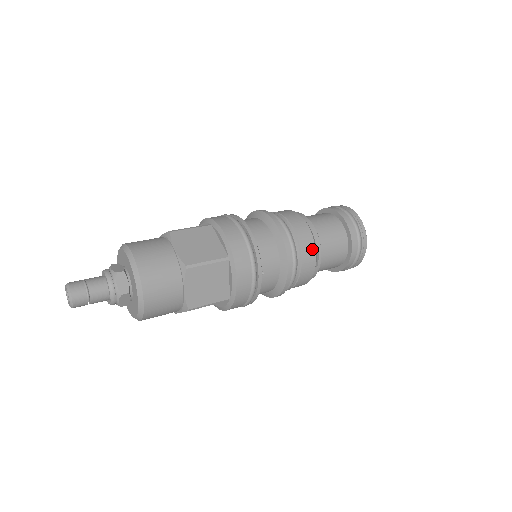
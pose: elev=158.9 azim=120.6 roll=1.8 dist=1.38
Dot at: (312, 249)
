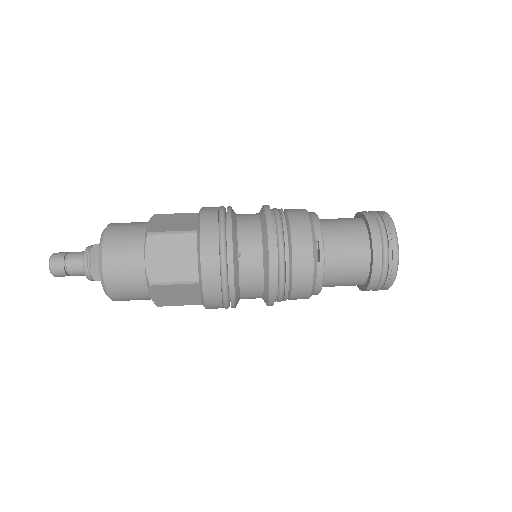
Dot at: (307, 236)
